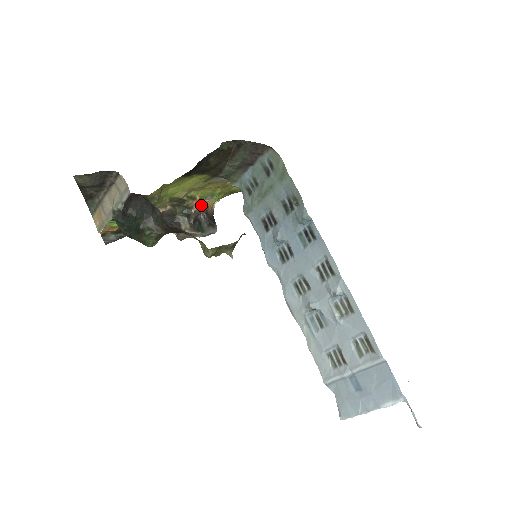
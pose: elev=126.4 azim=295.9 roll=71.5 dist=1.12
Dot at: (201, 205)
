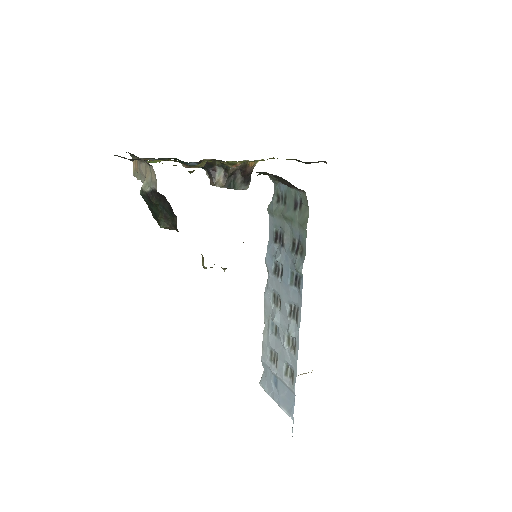
Dot at: (242, 163)
